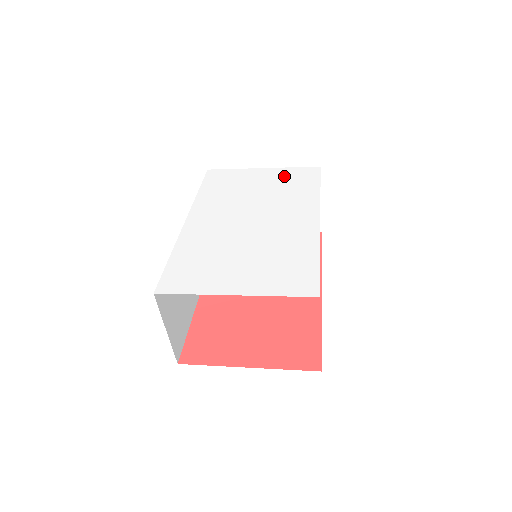
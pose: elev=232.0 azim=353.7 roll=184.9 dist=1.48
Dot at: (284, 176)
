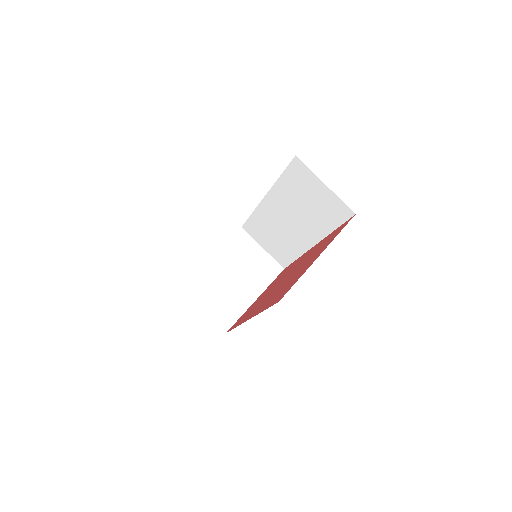
Dot at: occluded
